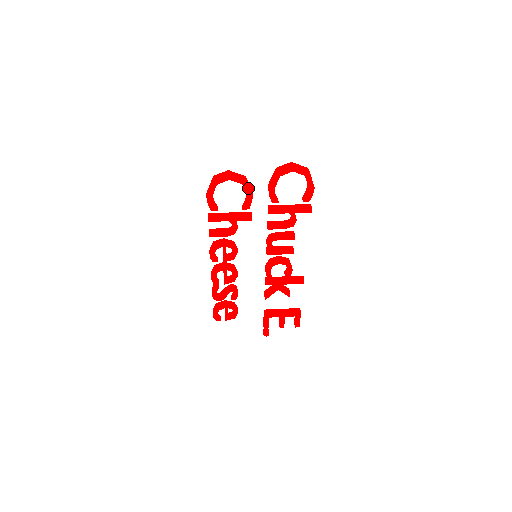
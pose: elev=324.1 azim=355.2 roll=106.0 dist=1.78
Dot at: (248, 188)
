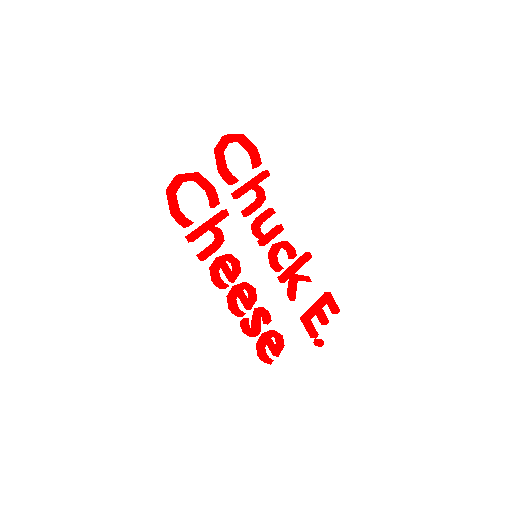
Dot at: (205, 180)
